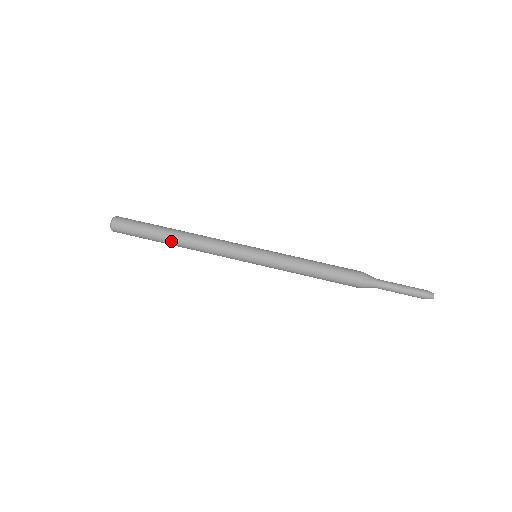
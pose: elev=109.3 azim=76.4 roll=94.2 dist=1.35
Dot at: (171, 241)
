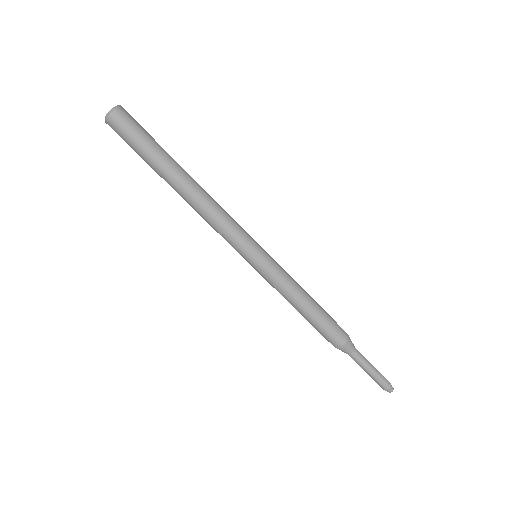
Dot at: occluded
